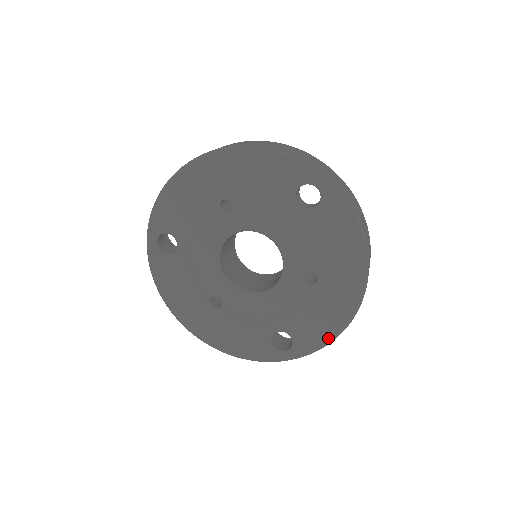
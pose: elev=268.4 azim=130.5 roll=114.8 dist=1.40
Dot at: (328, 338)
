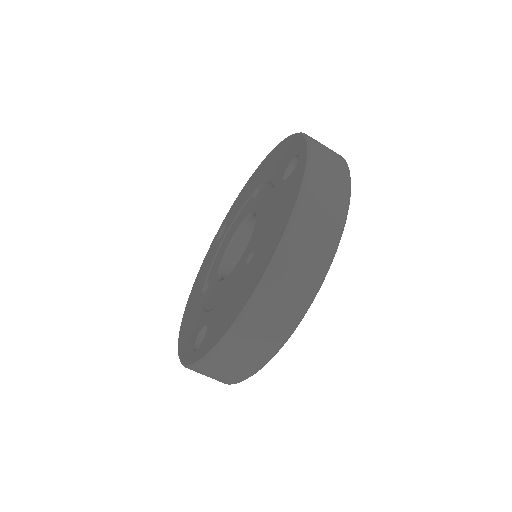
Dot at: (218, 339)
